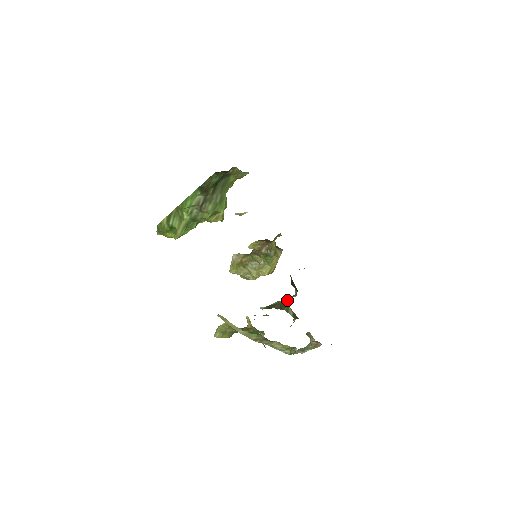
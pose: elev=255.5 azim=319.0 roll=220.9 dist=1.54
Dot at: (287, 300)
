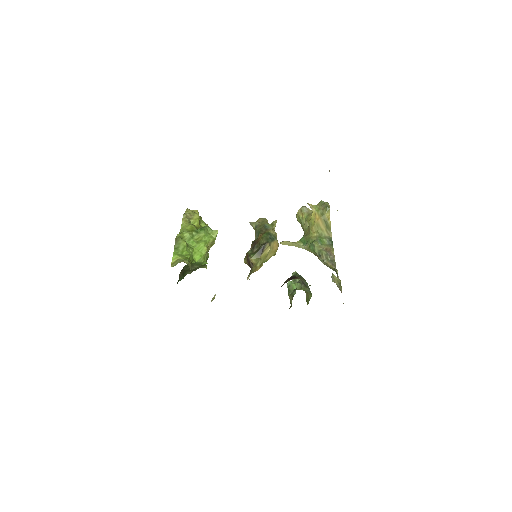
Dot at: occluded
